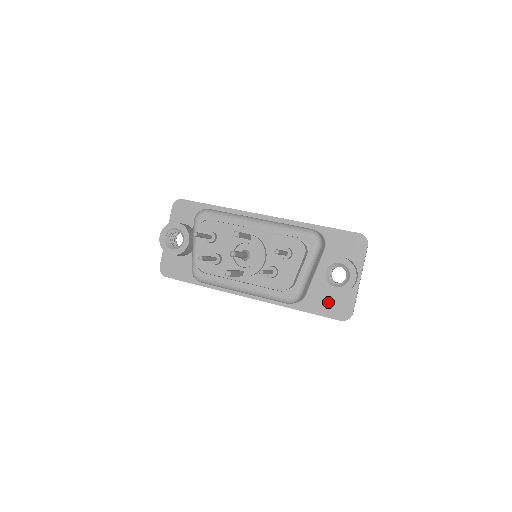
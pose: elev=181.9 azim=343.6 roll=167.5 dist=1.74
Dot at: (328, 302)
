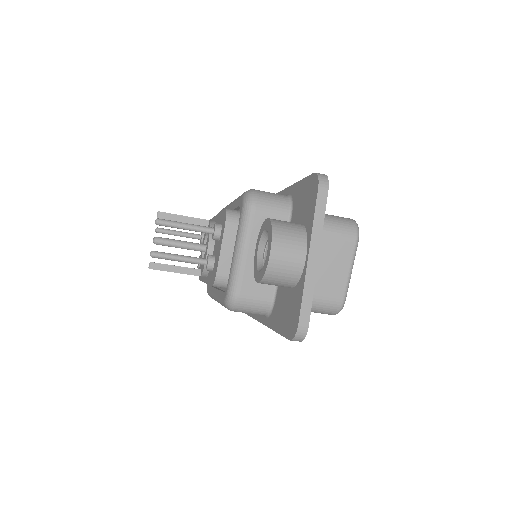
Dot at: (285, 308)
